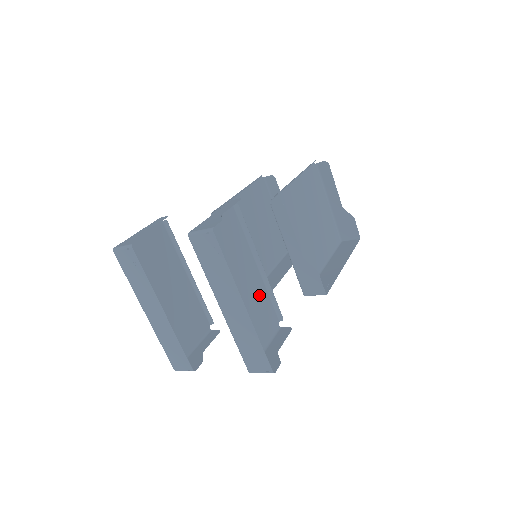
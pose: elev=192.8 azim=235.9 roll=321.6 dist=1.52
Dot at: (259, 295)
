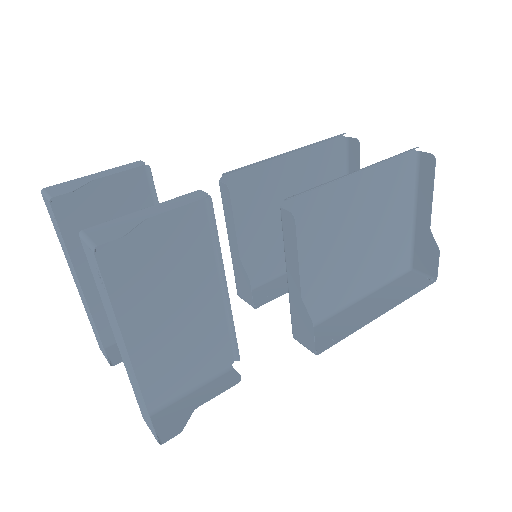
Dot at: (208, 325)
